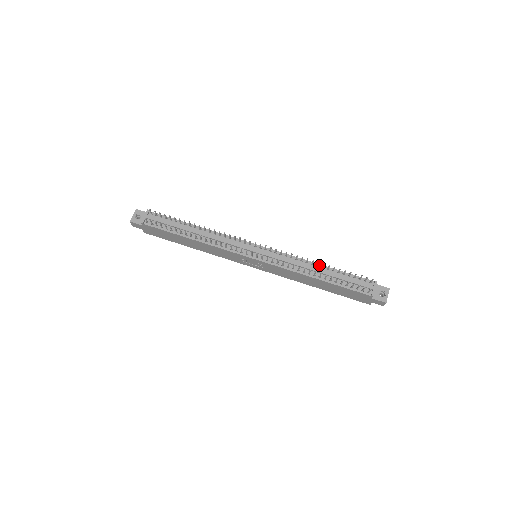
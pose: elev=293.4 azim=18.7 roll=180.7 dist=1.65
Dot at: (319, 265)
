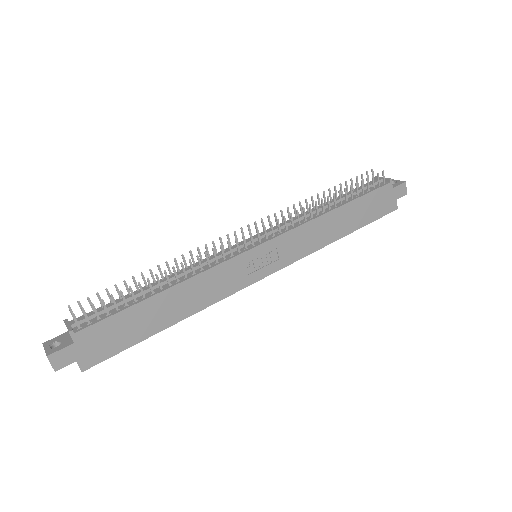
Dot at: (320, 205)
